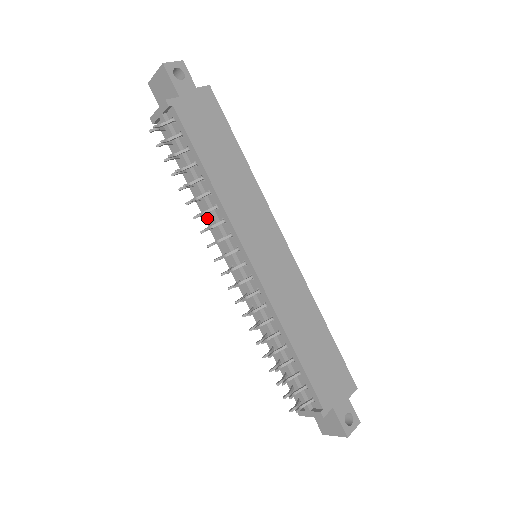
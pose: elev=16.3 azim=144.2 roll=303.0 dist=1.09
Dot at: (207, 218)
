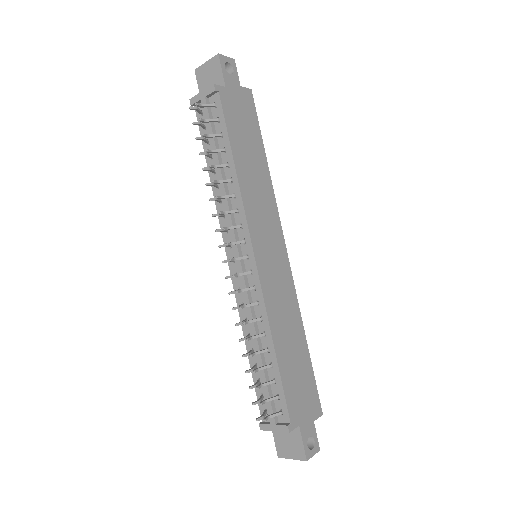
Dot at: (219, 206)
